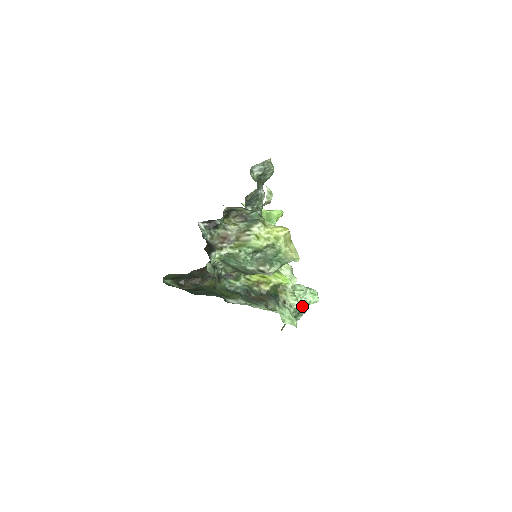
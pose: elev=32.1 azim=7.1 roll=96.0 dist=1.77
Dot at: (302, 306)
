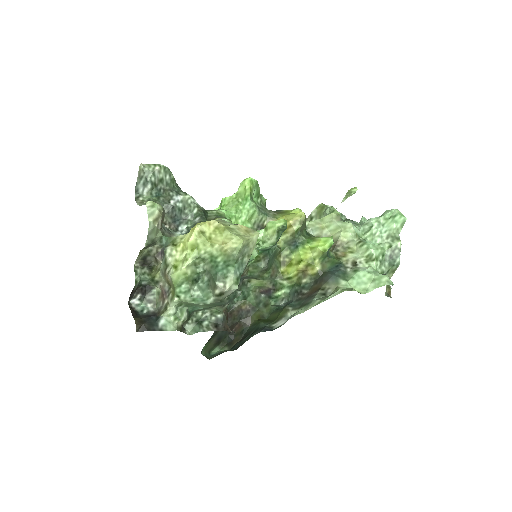
Dot at: (388, 245)
